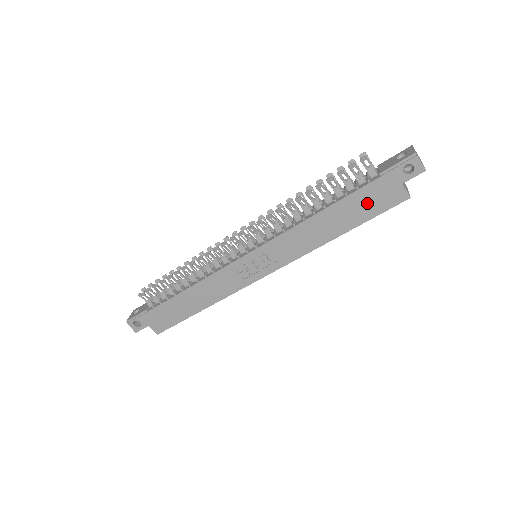
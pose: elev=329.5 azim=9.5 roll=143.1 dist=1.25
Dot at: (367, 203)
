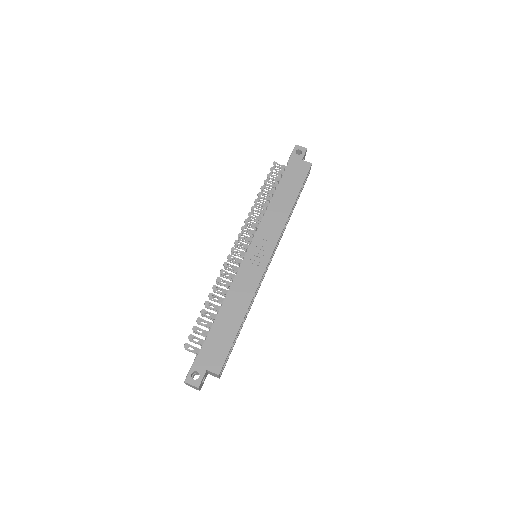
Dot at: (293, 178)
